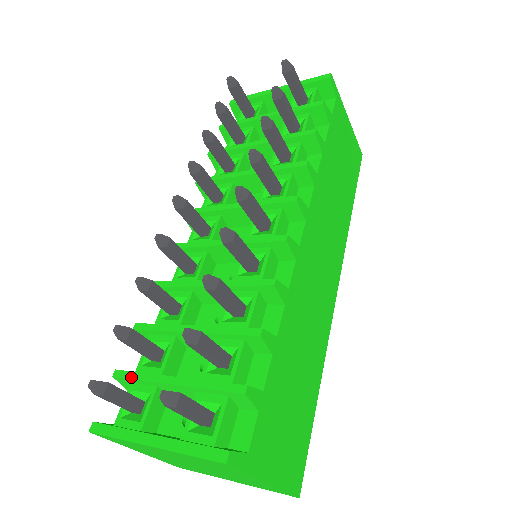
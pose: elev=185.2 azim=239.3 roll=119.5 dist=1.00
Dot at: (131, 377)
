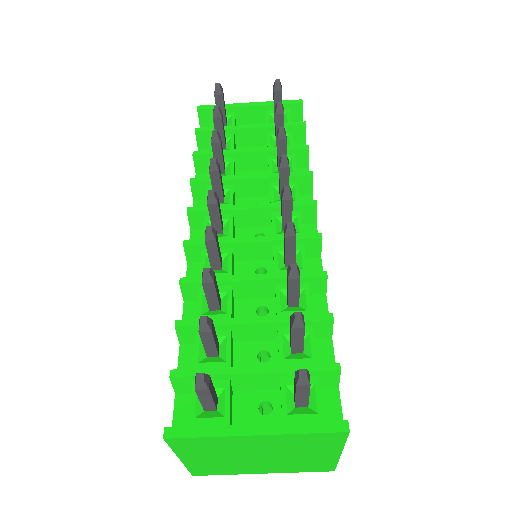
Dot at: occluded
